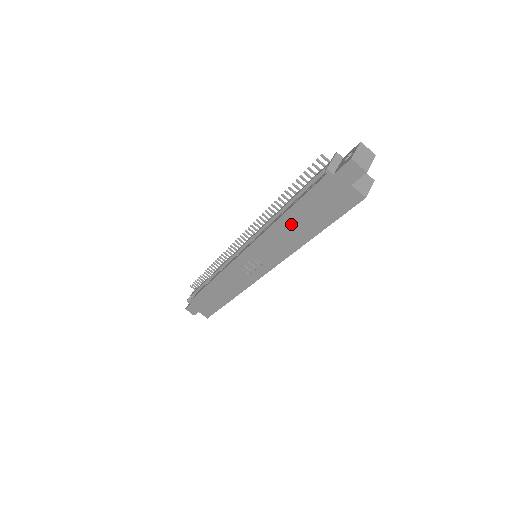
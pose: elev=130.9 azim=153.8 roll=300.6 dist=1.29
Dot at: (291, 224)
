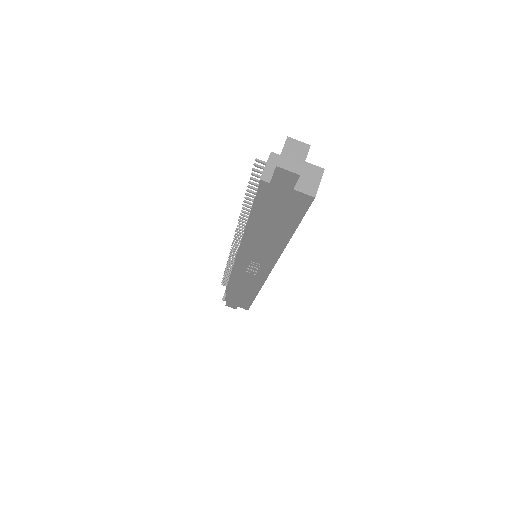
Dot at: (262, 231)
